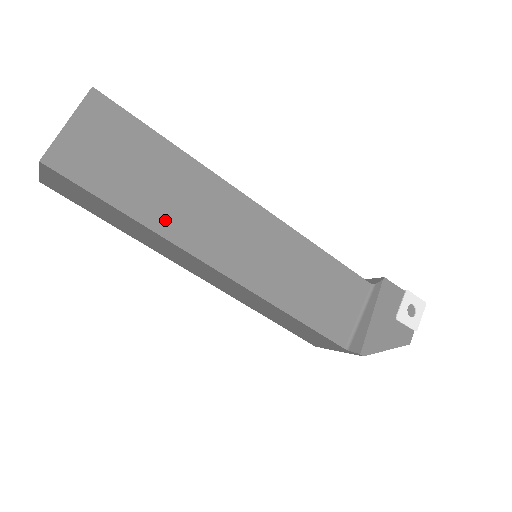
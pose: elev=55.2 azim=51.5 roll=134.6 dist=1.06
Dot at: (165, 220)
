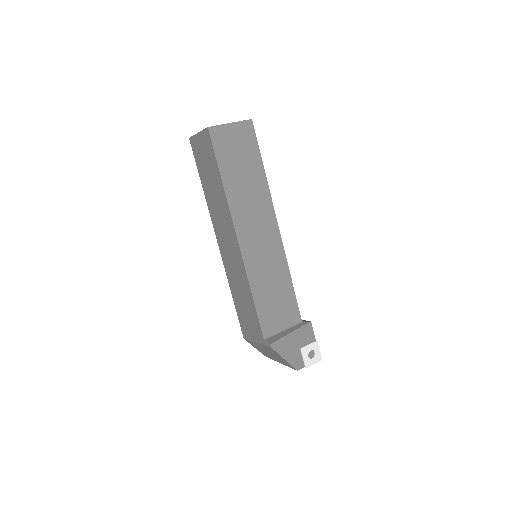
Dot at: (235, 196)
